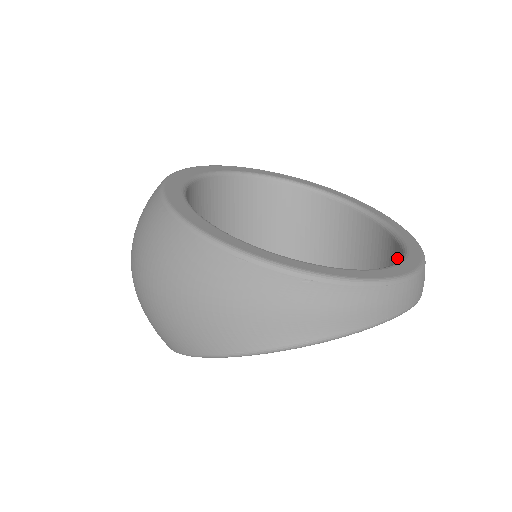
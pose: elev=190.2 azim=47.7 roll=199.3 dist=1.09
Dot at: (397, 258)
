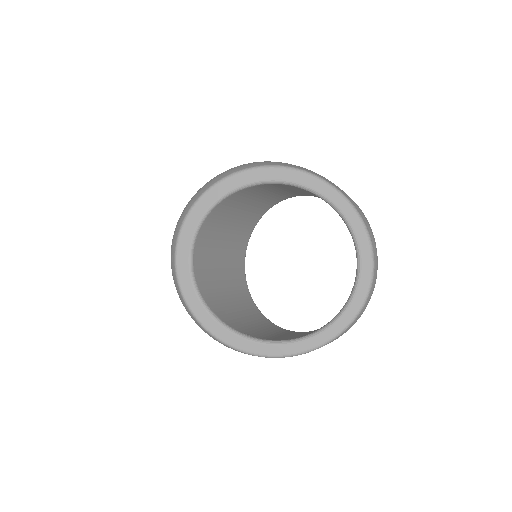
Dot at: occluded
